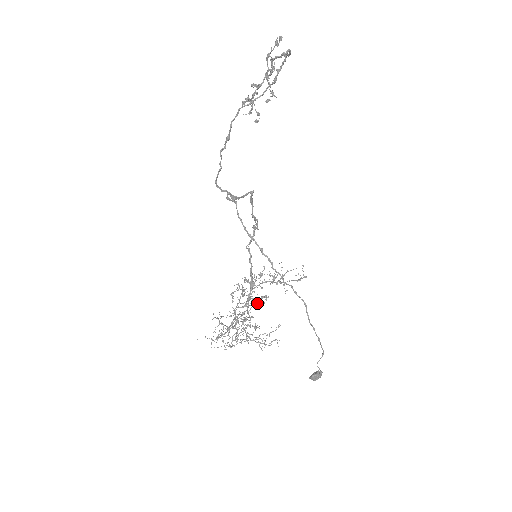
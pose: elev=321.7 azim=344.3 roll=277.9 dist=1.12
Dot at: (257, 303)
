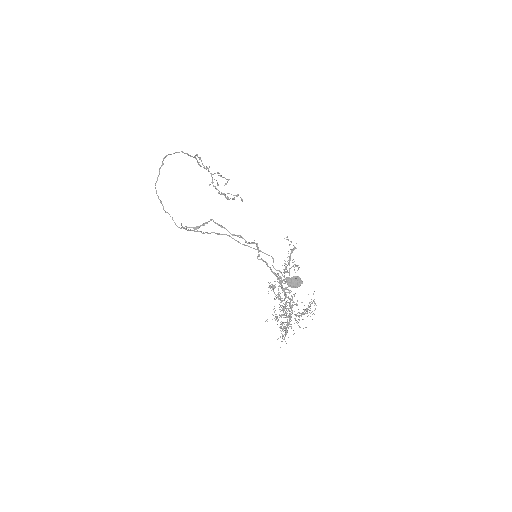
Dot at: occluded
